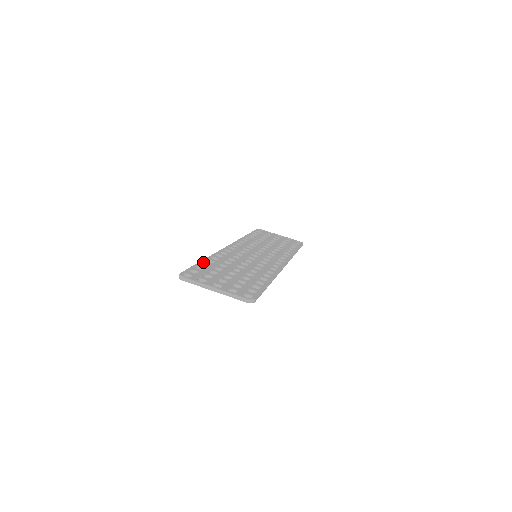
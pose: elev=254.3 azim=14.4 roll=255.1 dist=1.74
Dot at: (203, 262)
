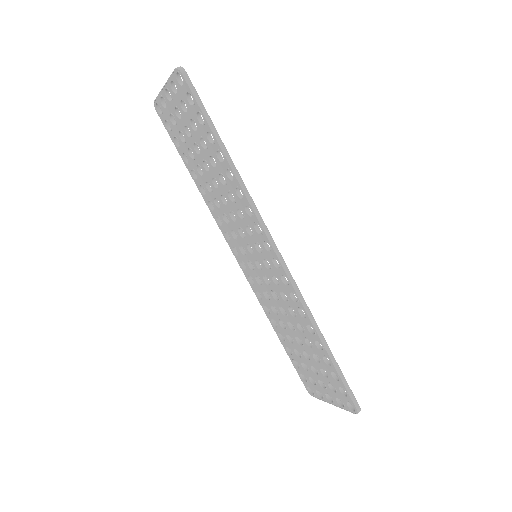
Dot at: occluded
